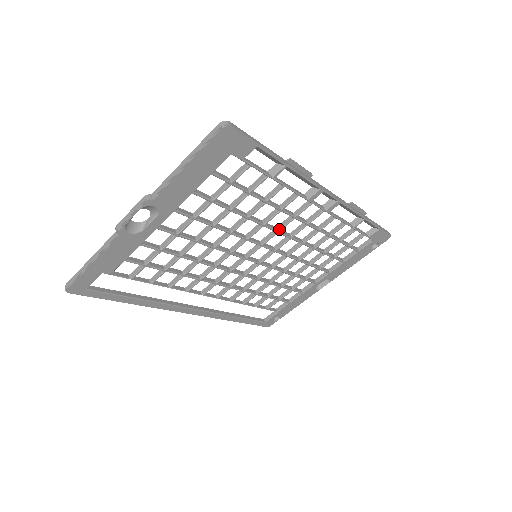
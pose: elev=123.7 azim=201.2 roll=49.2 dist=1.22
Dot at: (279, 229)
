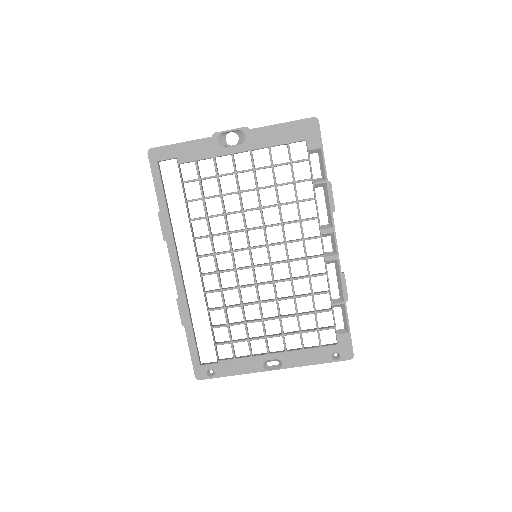
Dot at: (288, 241)
